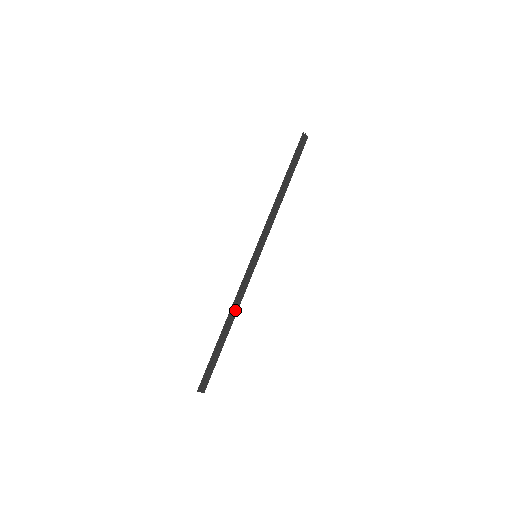
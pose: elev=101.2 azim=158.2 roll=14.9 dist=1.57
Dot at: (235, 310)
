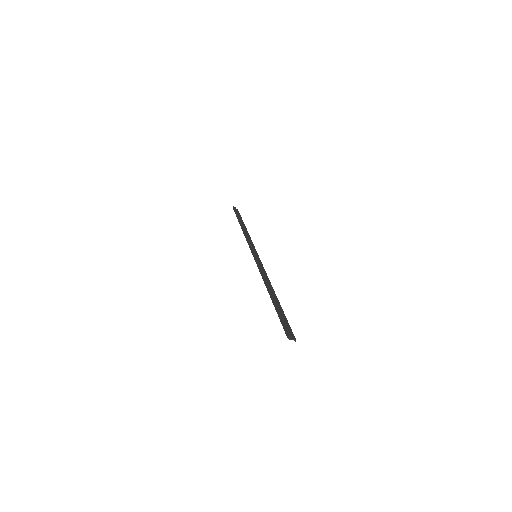
Dot at: occluded
